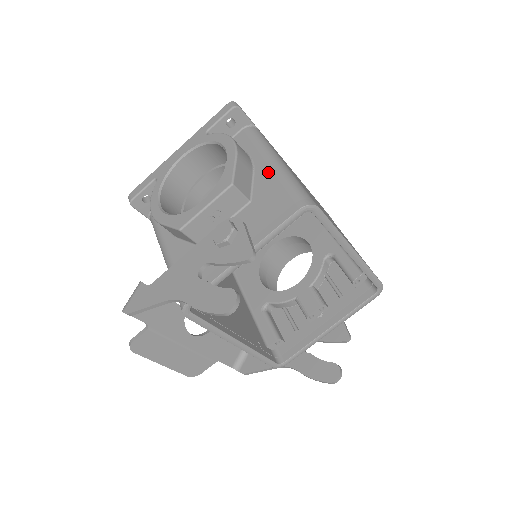
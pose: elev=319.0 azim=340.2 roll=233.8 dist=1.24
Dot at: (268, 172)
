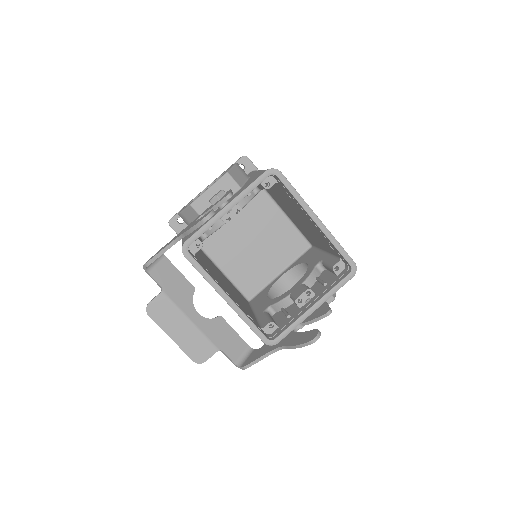
Dot at: occluded
